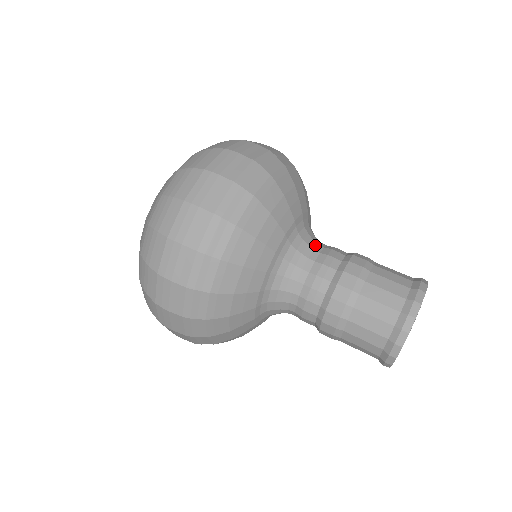
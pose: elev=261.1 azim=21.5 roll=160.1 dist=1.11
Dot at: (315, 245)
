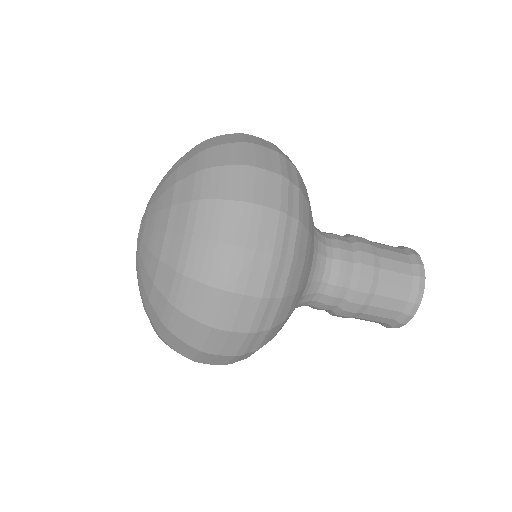
Dot at: (324, 239)
